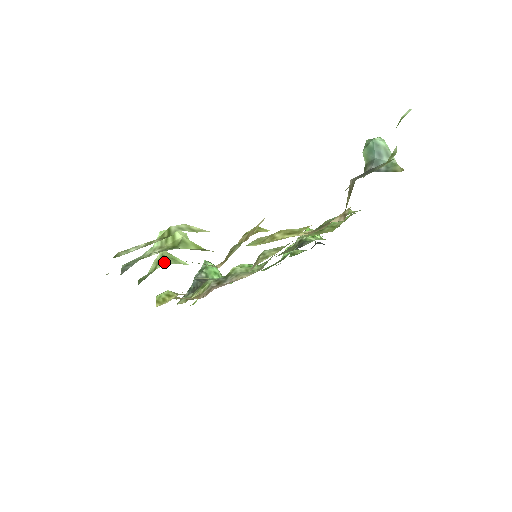
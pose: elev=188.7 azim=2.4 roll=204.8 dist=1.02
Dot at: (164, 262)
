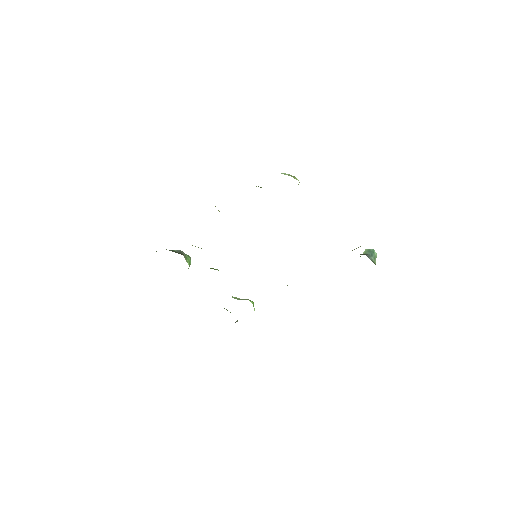
Dot at: occluded
